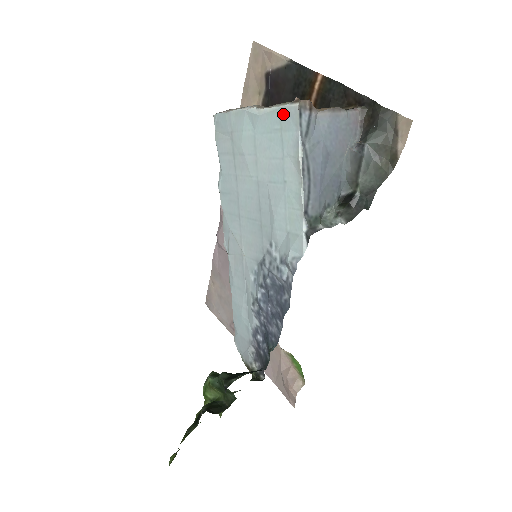
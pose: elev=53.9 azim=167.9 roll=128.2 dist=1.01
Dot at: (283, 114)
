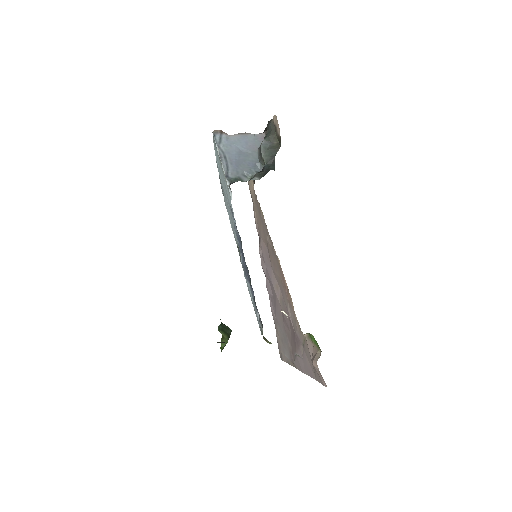
Dot at: (214, 144)
